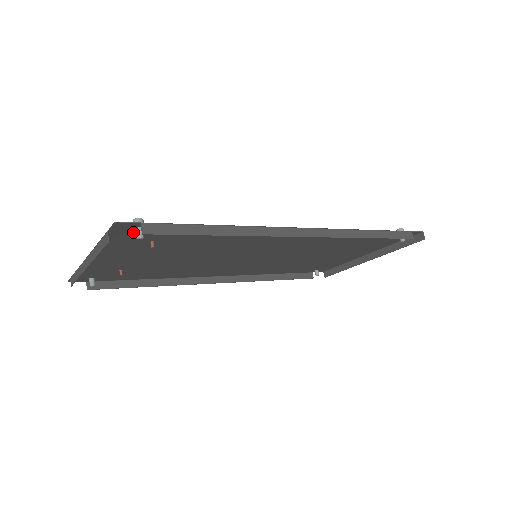
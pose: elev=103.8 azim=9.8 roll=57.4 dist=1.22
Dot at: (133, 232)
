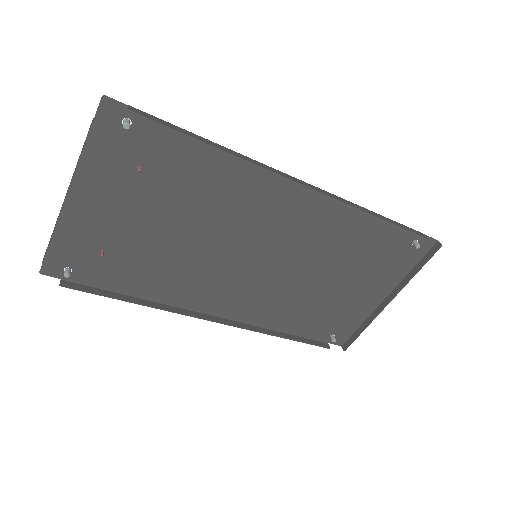
Dot at: (120, 131)
